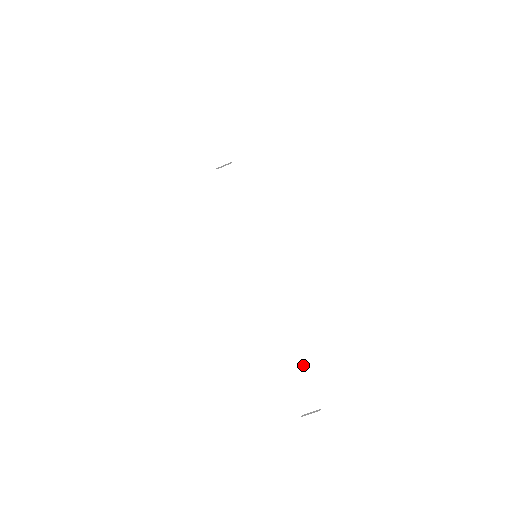
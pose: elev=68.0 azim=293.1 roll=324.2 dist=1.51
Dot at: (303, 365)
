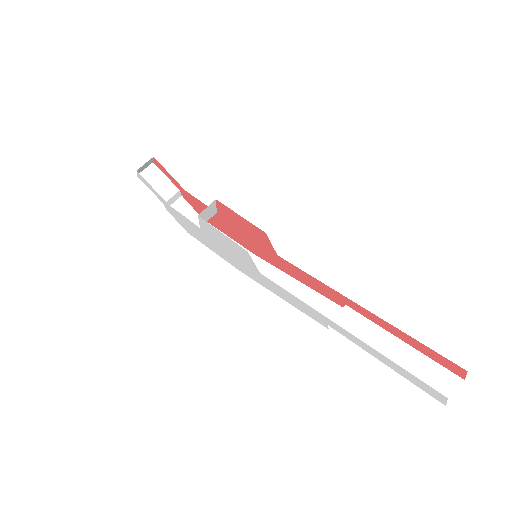
Dot at: (396, 341)
